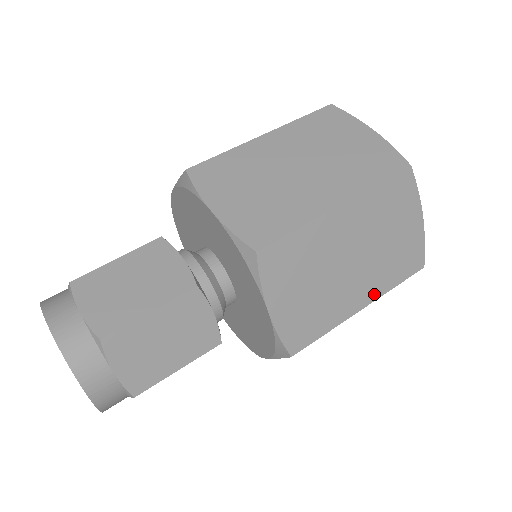
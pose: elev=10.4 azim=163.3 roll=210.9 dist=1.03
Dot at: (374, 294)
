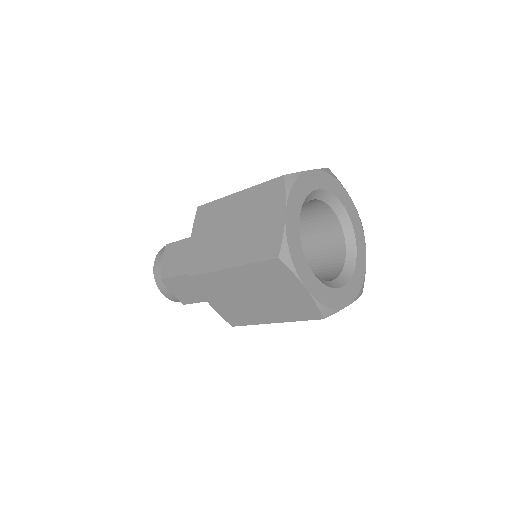
Dot at: (280, 319)
